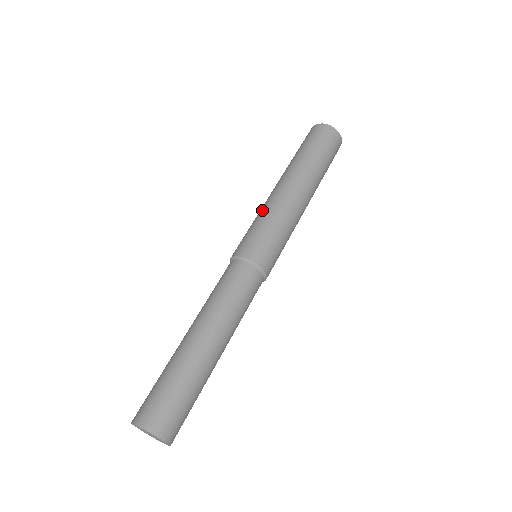
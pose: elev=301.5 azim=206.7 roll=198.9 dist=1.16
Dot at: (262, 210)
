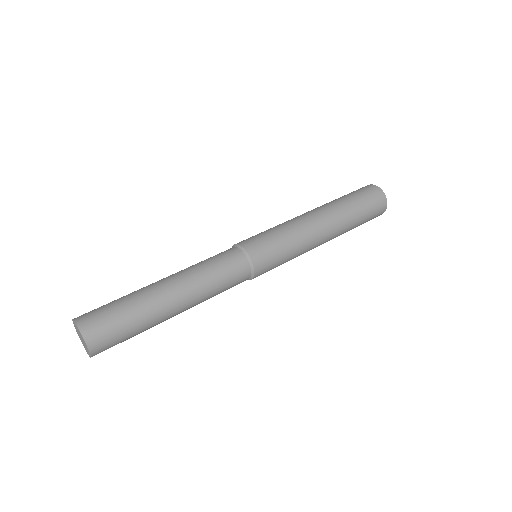
Dot at: (286, 223)
